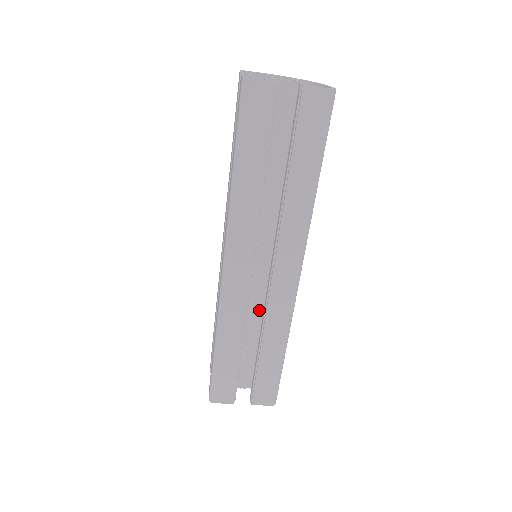
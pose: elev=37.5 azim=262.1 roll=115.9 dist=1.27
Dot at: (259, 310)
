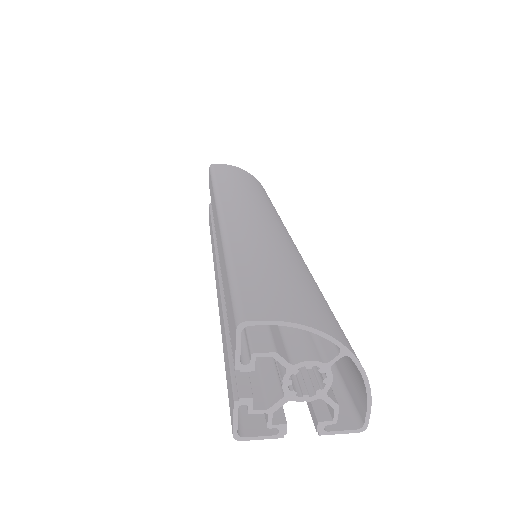
Dot at: occluded
